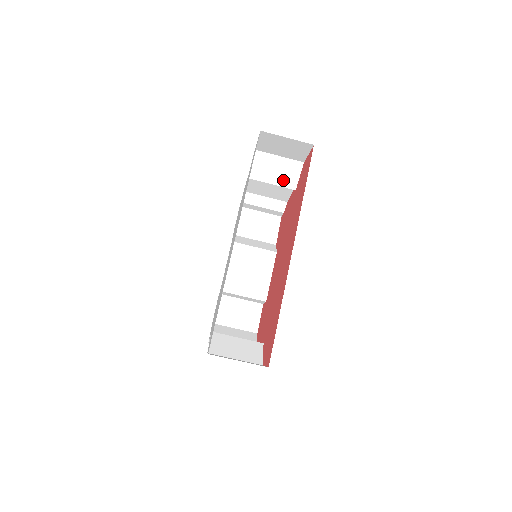
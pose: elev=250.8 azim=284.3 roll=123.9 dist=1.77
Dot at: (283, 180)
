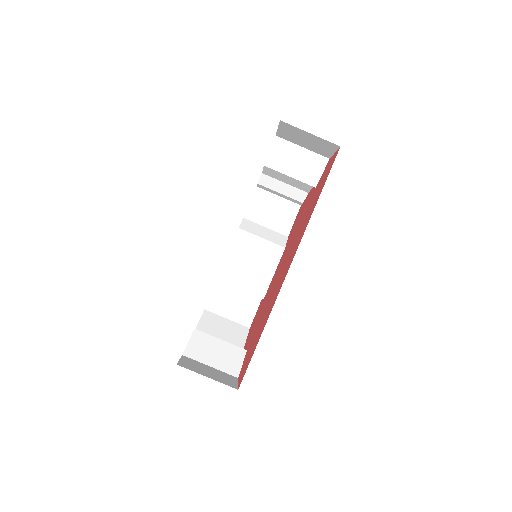
Dot at: (303, 174)
